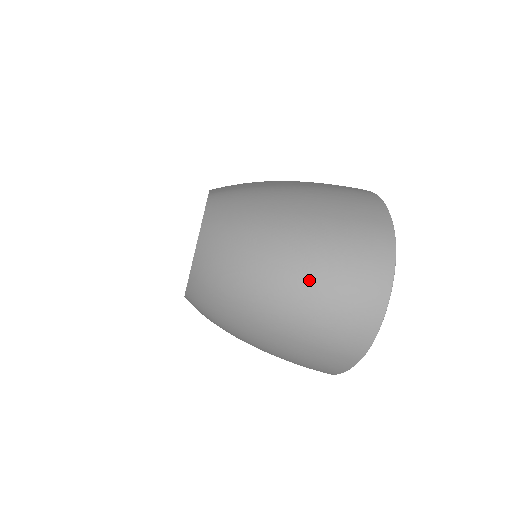
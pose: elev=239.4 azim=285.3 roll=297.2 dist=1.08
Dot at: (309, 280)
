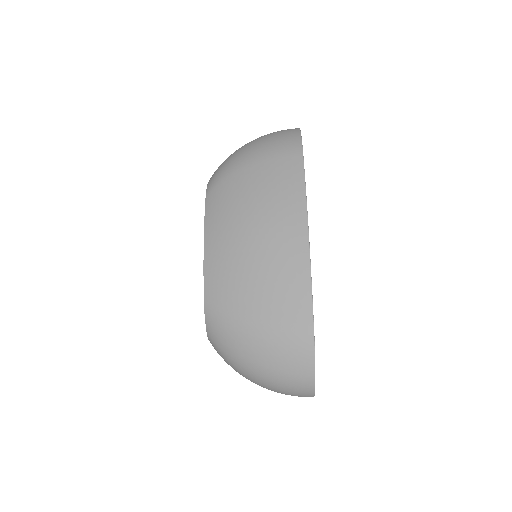
Dot at: occluded
